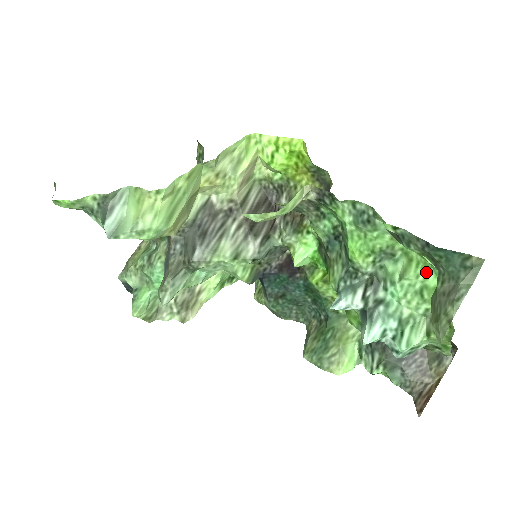
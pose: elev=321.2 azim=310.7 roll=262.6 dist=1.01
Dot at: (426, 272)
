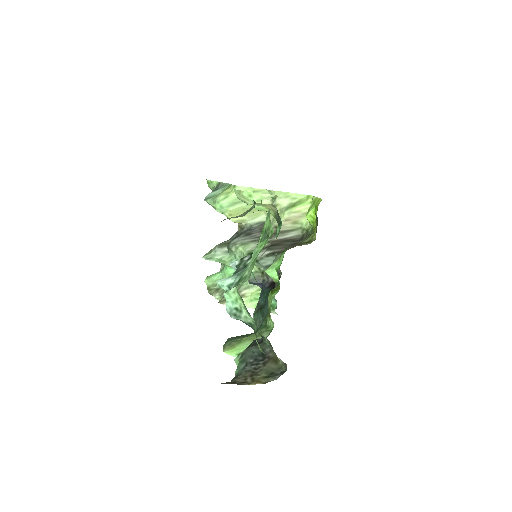
Dot at: (265, 244)
